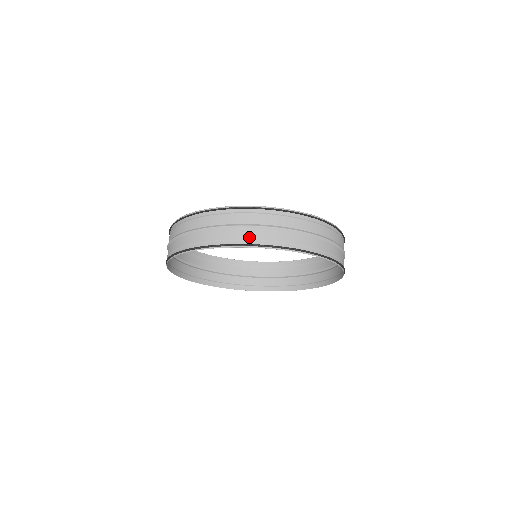
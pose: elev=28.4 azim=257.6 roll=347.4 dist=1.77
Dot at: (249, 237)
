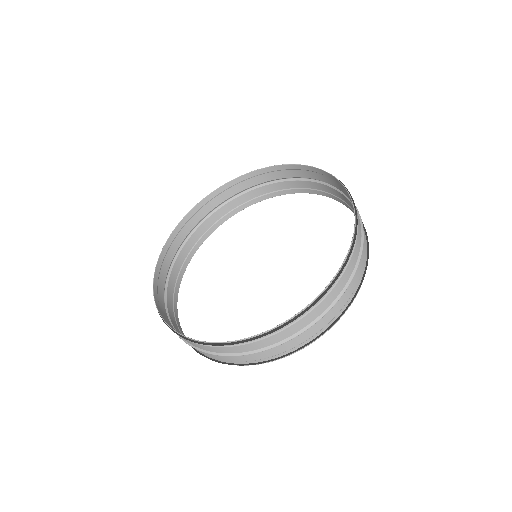
Dot at: occluded
